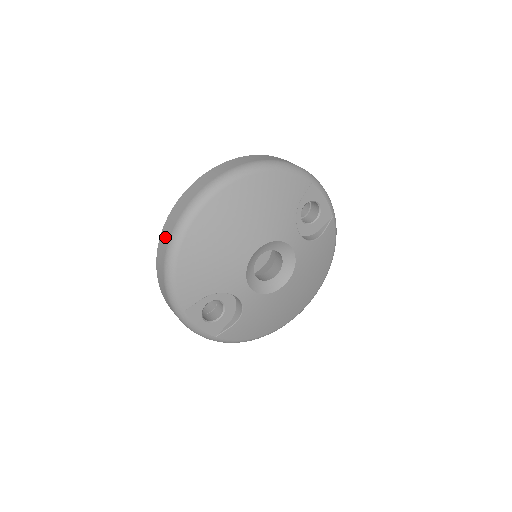
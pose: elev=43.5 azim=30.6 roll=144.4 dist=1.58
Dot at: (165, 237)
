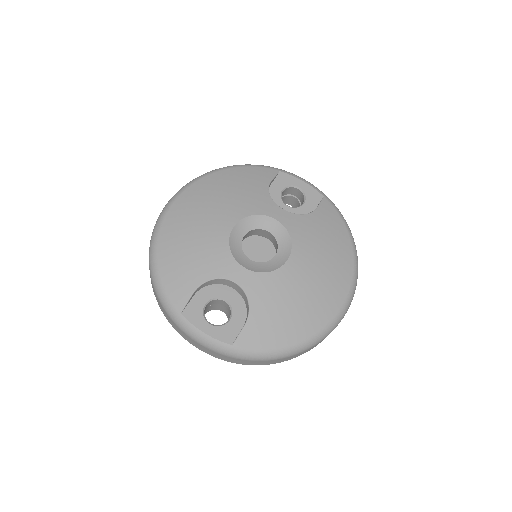
Dot at: occluded
